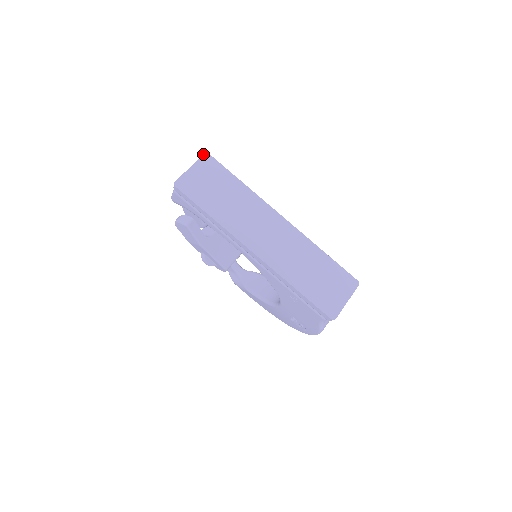
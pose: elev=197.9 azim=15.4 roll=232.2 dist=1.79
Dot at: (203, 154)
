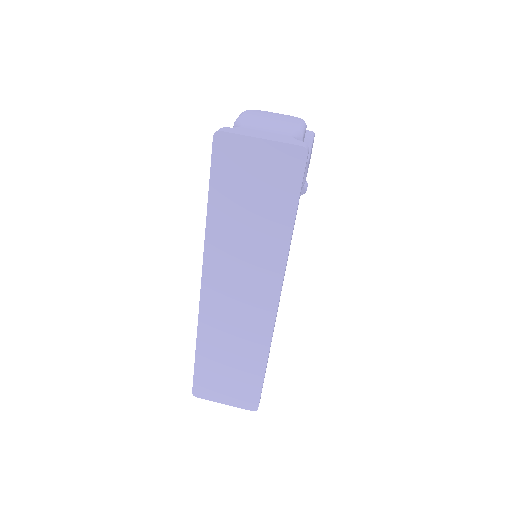
Dot at: (300, 145)
